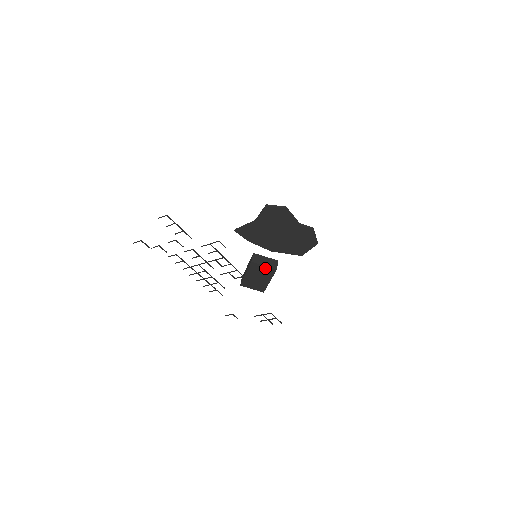
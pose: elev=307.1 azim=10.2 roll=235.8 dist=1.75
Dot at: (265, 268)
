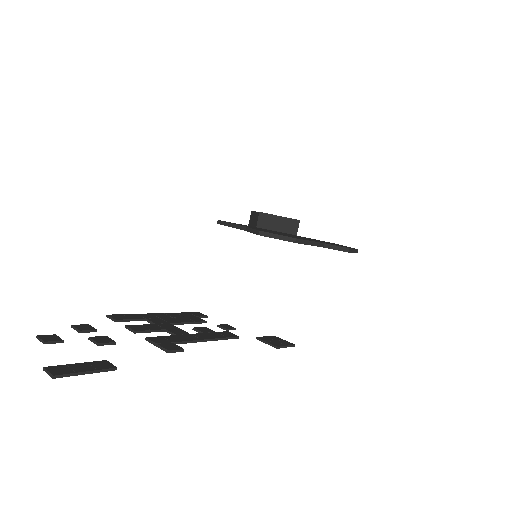
Dot at: occluded
